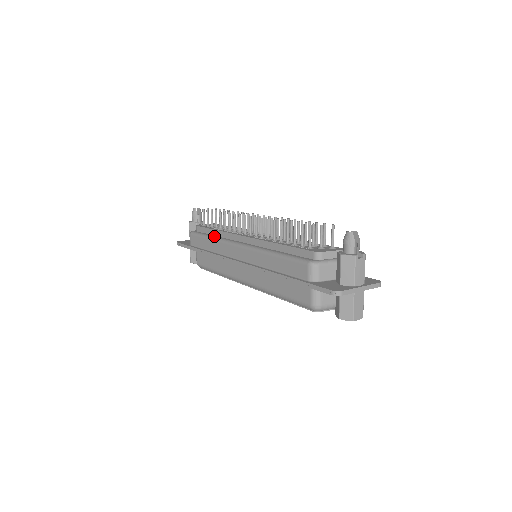
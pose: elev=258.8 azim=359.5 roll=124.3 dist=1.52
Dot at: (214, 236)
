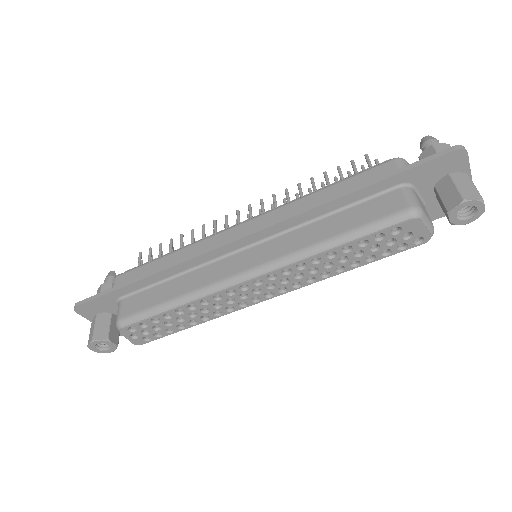
Dot at: (177, 250)
